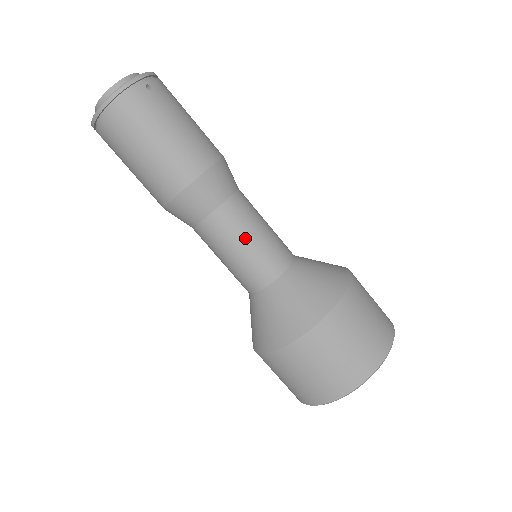
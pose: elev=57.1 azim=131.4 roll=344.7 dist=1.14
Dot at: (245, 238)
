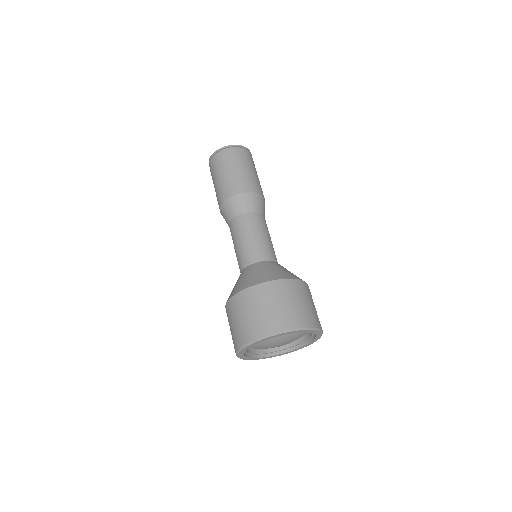
Dot at: (255, 233)
